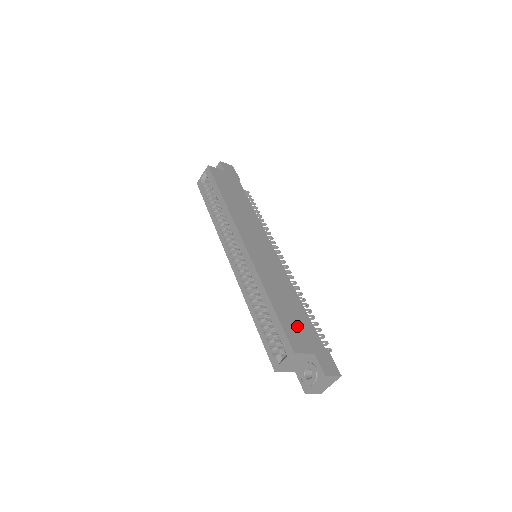
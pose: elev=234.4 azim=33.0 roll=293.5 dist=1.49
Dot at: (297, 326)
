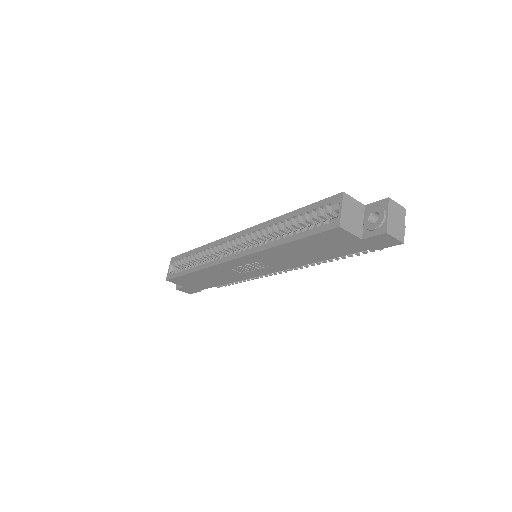
Dot at: occluded
